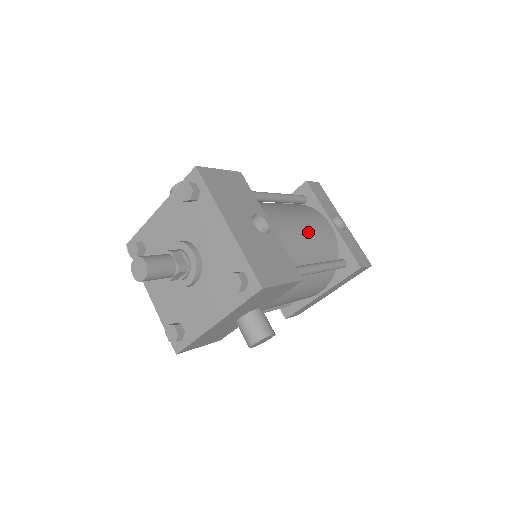
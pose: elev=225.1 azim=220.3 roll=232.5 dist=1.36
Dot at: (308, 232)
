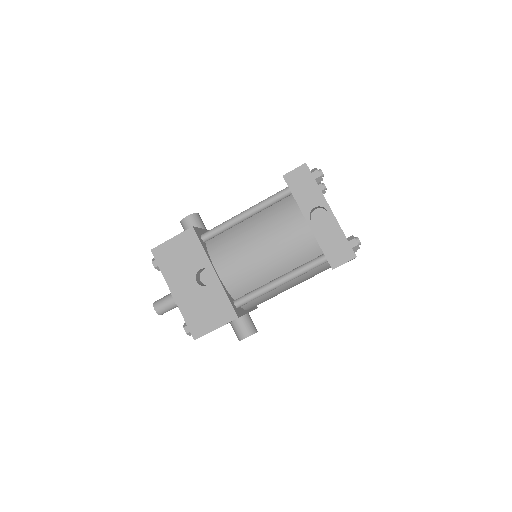
Dot at: (267, 252)
